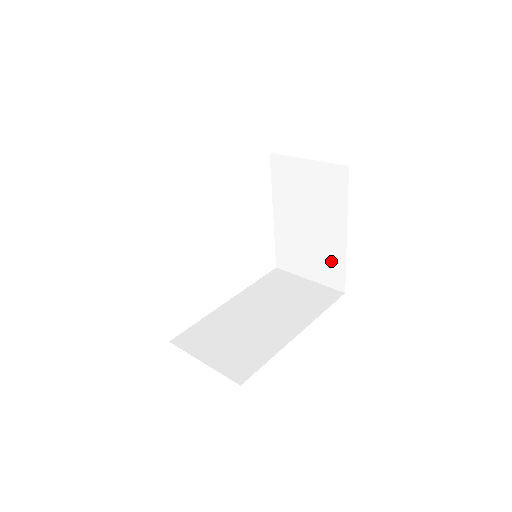
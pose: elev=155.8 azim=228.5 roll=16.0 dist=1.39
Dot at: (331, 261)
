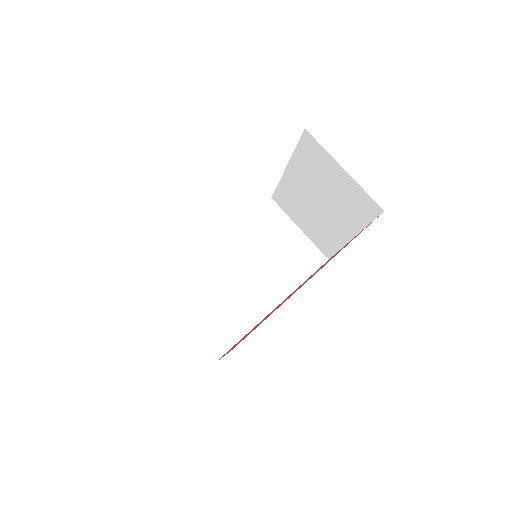
Dot at: (327, 238)
